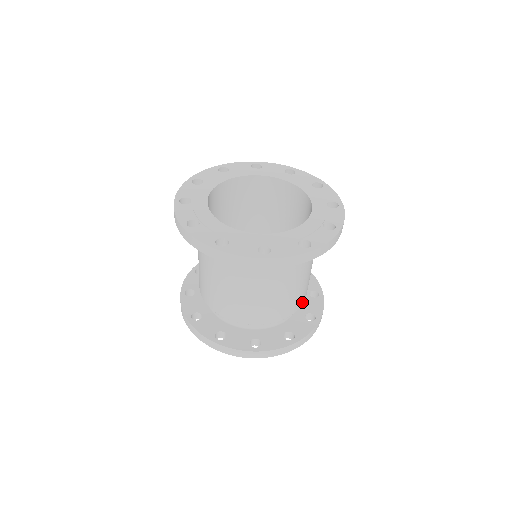
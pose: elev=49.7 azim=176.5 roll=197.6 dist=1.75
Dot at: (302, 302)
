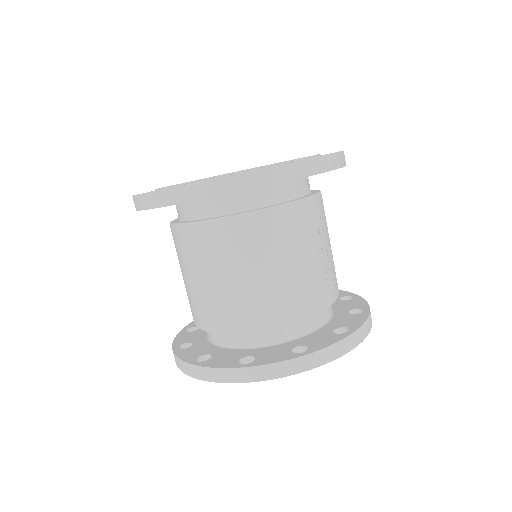
Dot at: (285, 318)
